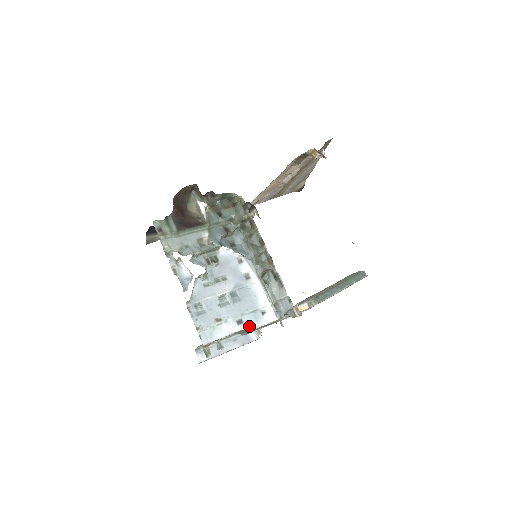
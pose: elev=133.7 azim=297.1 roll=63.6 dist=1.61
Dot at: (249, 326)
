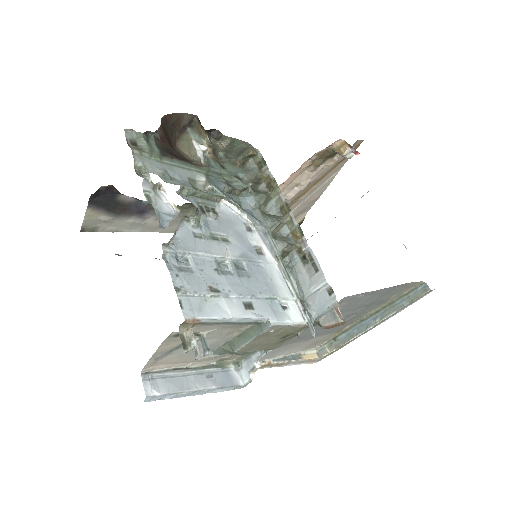
Dot at: (263, 317)
